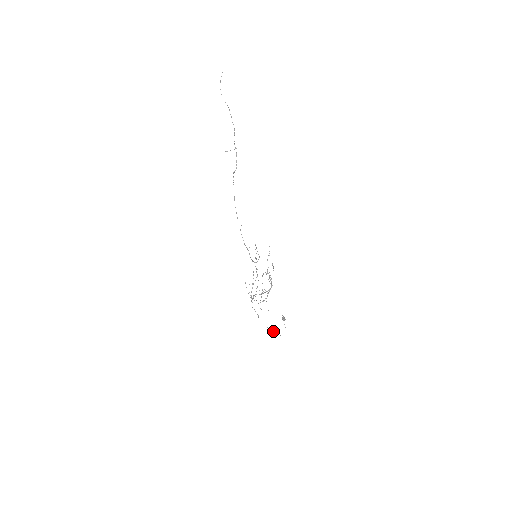
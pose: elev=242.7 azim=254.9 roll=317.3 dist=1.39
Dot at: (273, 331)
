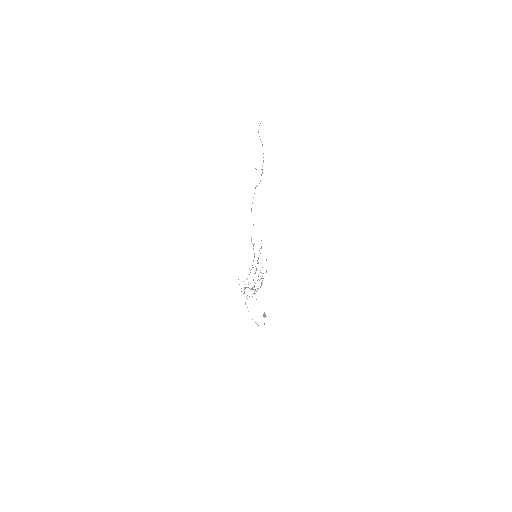
Dot at: occluded
